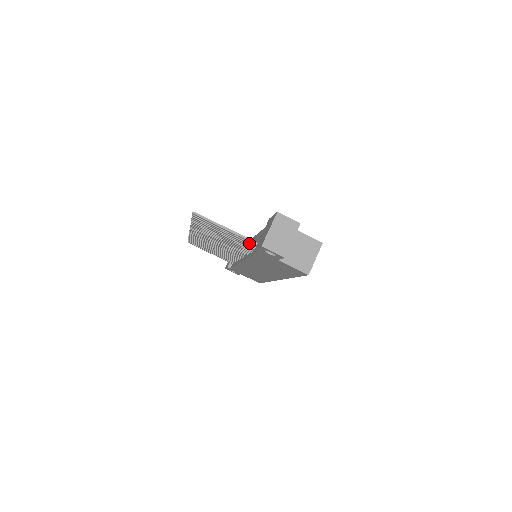
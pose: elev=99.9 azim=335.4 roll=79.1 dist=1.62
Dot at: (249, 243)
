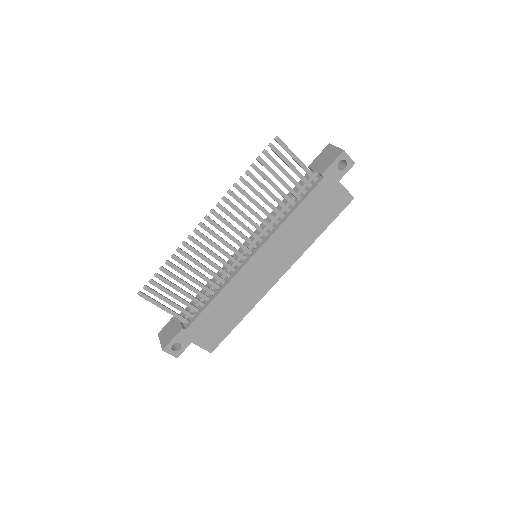
Dot at: (306, 180)
